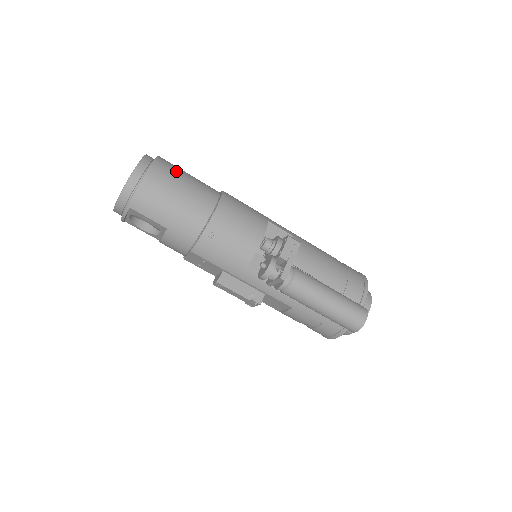
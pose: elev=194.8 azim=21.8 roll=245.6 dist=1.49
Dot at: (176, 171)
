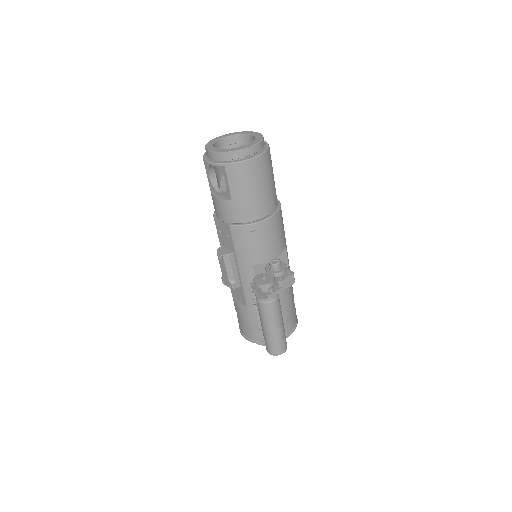
Dot at: (271, 168)
